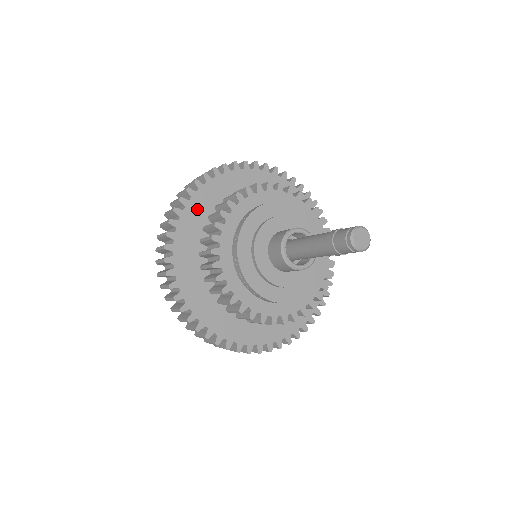
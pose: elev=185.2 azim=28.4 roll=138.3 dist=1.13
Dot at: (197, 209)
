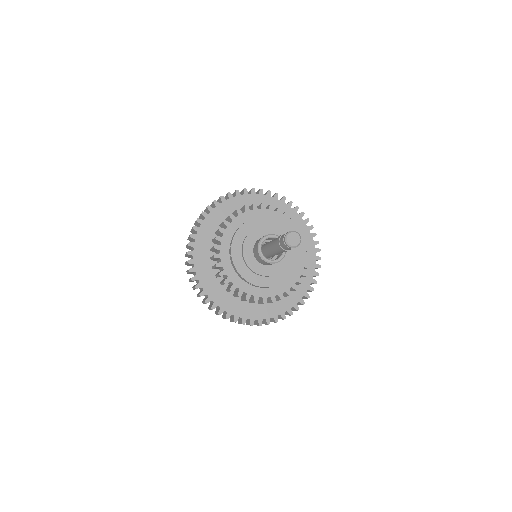
Dot at: (248, 202)
